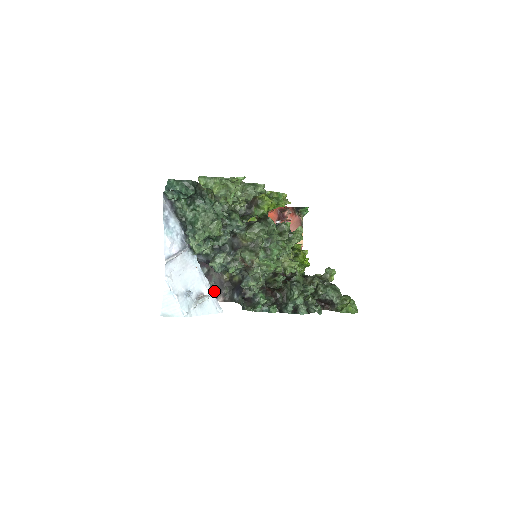
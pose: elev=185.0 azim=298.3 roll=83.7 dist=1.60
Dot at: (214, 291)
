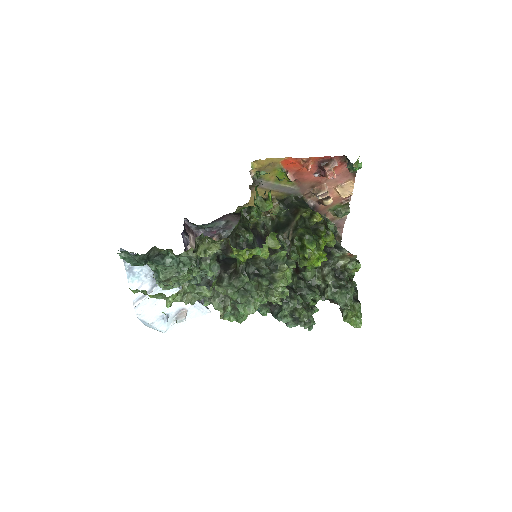
Dot at: occluded
